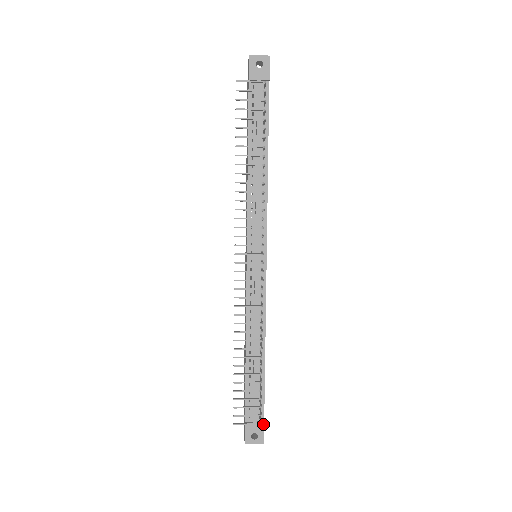
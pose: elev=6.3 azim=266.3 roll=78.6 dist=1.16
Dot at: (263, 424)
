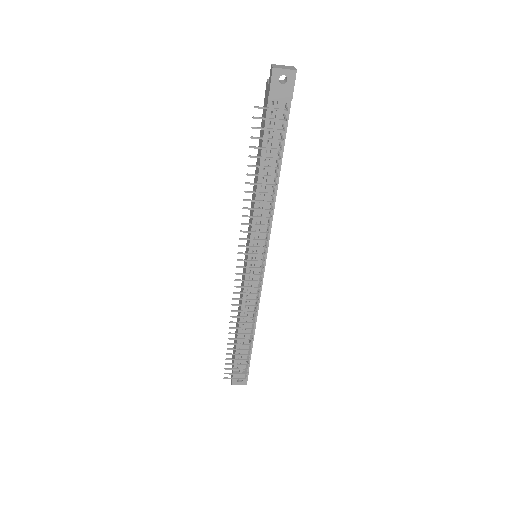
Dot at: (248, 374)
